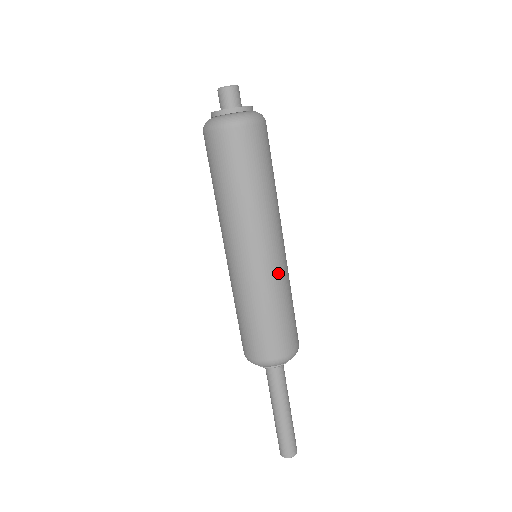
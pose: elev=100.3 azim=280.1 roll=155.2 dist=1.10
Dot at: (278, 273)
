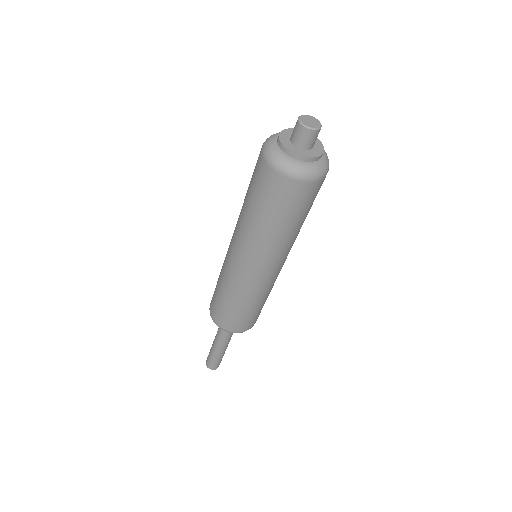
Dot at: (262, 287)
